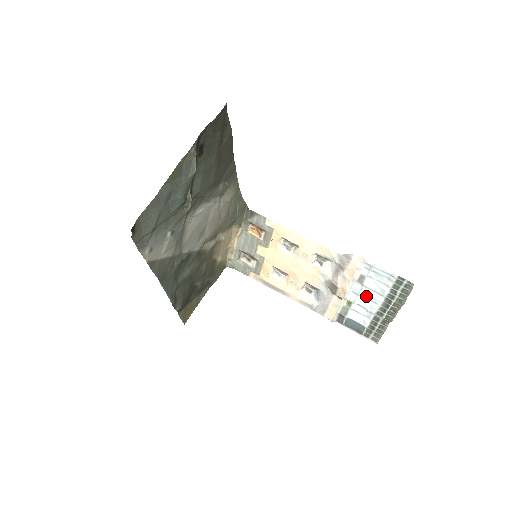
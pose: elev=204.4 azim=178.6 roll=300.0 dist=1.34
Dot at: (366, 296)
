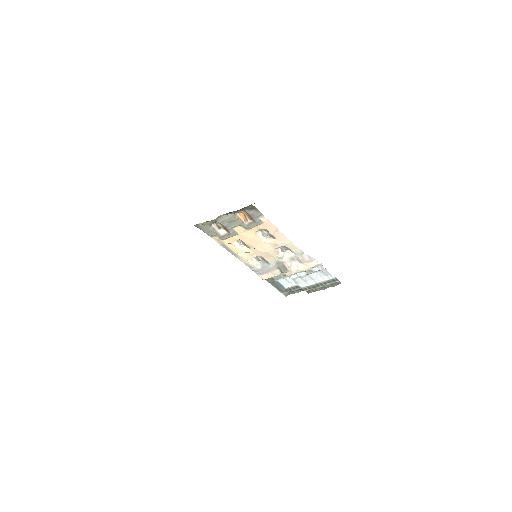
Dot at: (304, 278)
